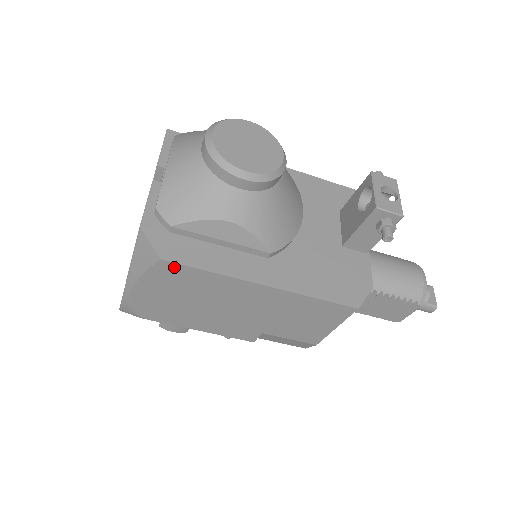
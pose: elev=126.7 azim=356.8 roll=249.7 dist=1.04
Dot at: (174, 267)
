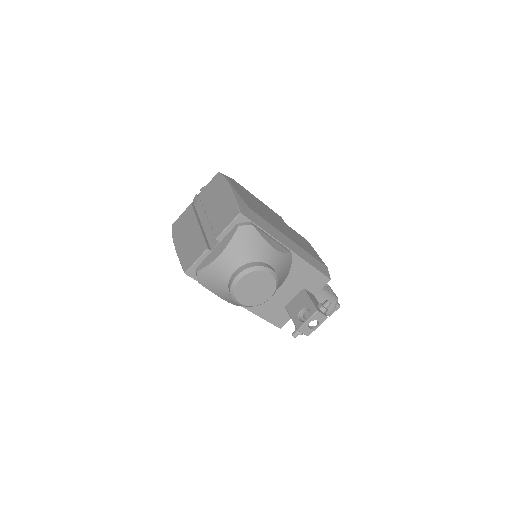
Dot at: occluded
